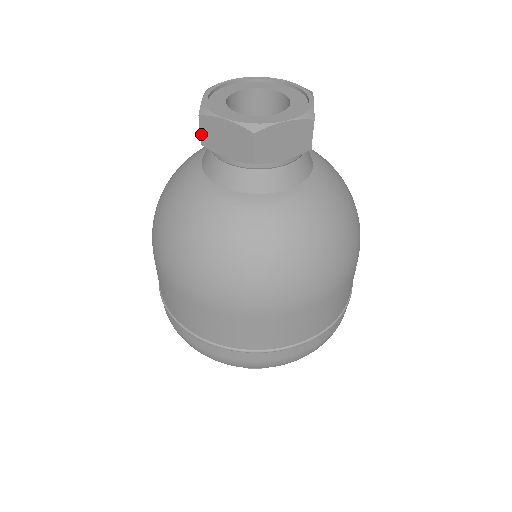
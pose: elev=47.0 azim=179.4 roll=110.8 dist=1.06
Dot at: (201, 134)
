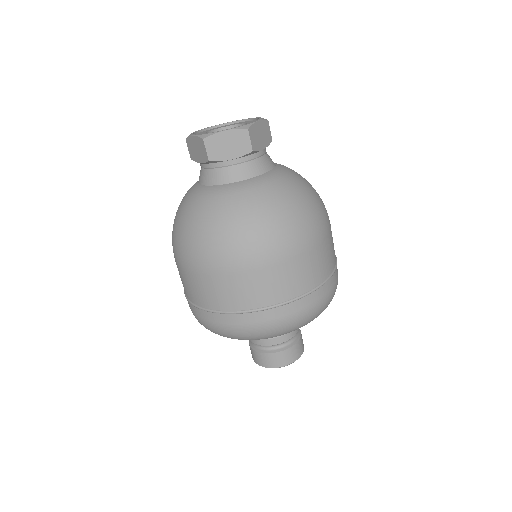
Dot at: (189, 152)
